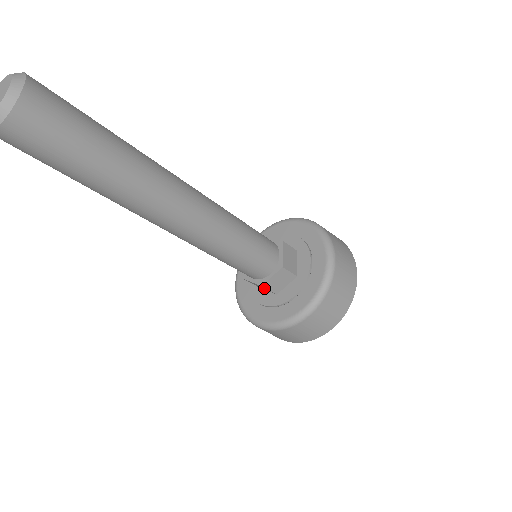
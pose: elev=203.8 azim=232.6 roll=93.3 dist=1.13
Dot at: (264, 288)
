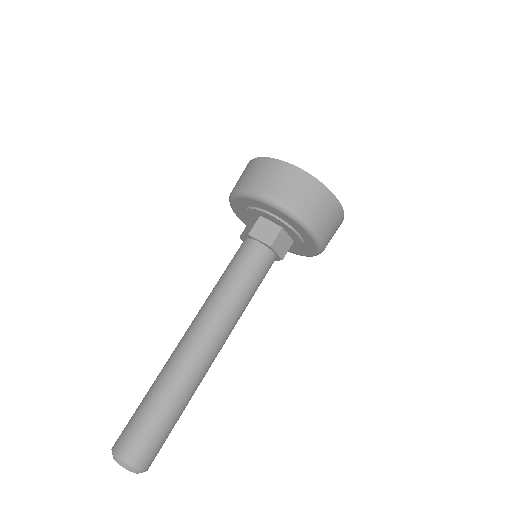
Dot at: occluded
